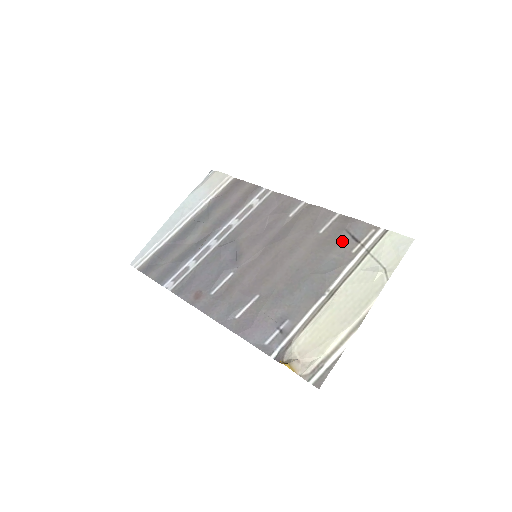
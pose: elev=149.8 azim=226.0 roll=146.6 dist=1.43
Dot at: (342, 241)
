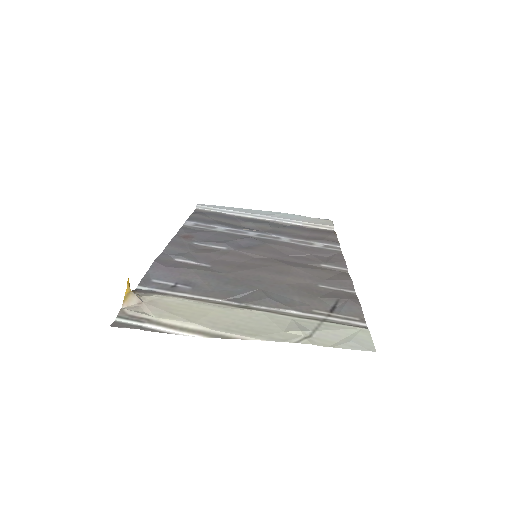
Dot at: (321, 300)
